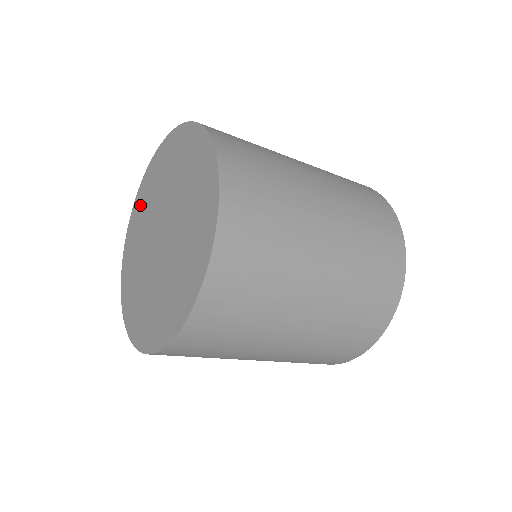
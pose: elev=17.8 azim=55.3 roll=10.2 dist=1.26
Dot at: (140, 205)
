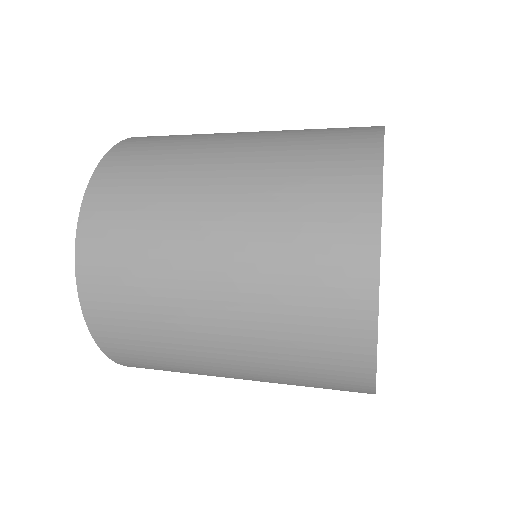
Dot at: occluded
